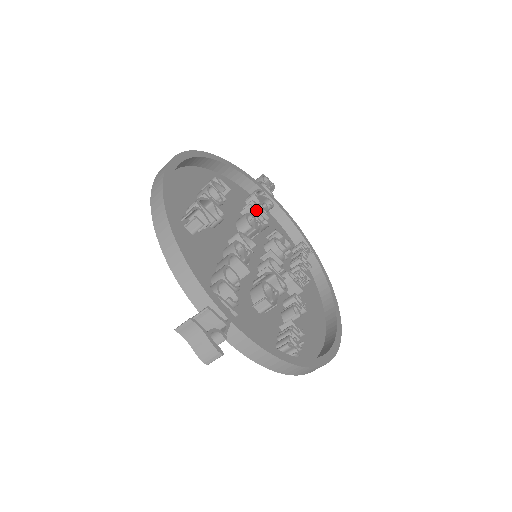
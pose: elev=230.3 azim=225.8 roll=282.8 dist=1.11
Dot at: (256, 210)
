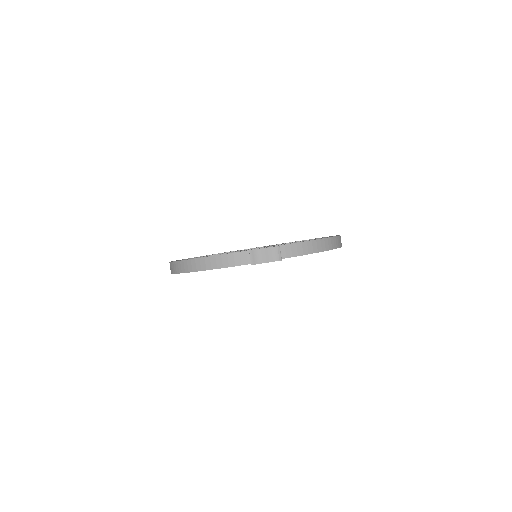
Dot at: occluded
